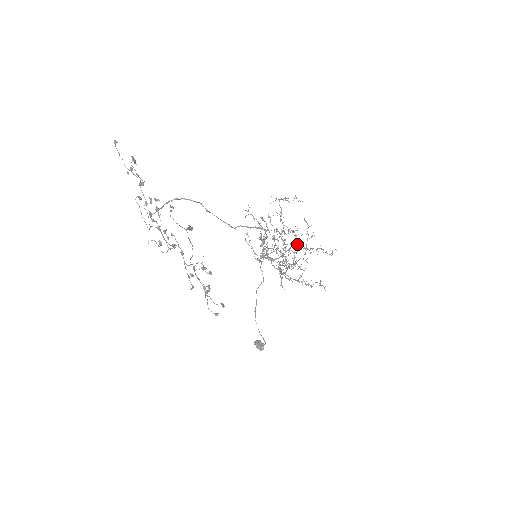
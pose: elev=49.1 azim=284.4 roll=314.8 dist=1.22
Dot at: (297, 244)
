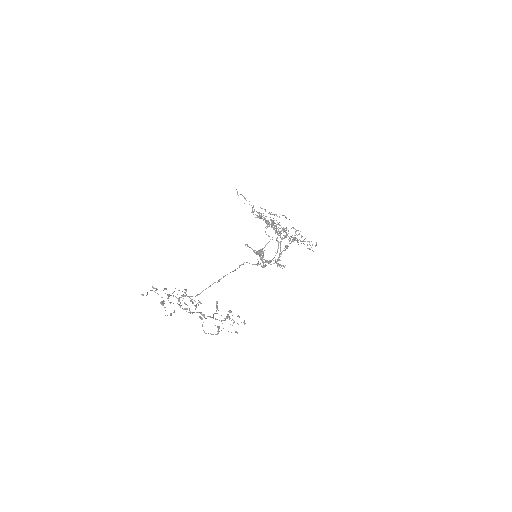
Dot at: occluded
